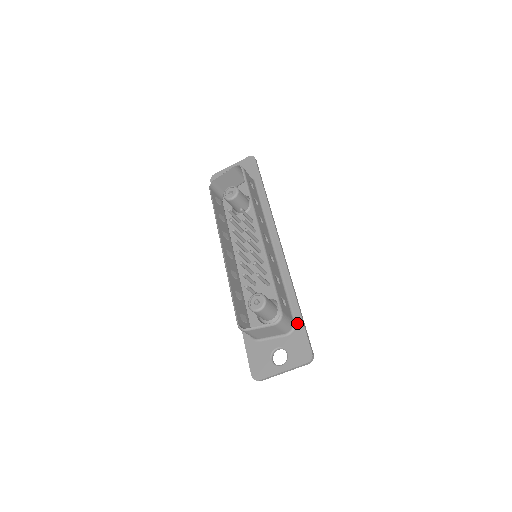
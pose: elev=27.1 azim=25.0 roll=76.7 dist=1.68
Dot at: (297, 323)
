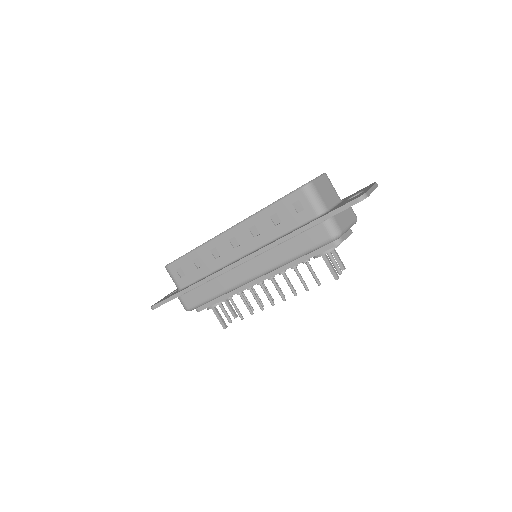
Dot at: occluded
